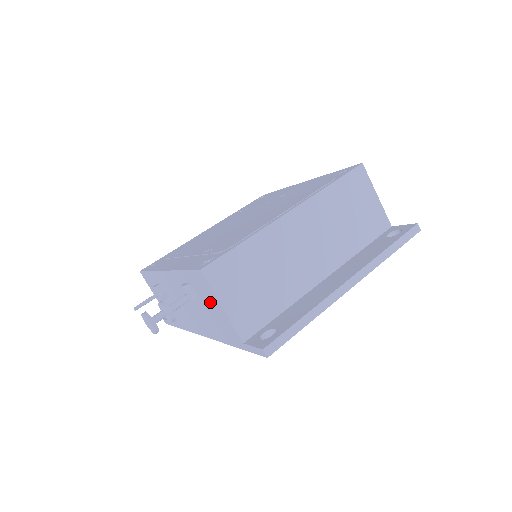
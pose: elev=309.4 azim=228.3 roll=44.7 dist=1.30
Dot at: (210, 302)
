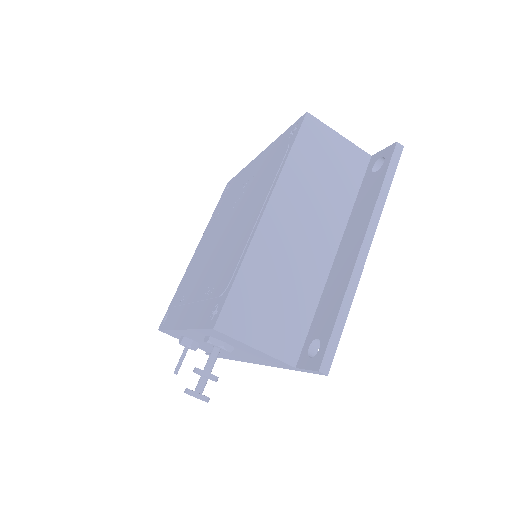
Dot at: (241, 346)
